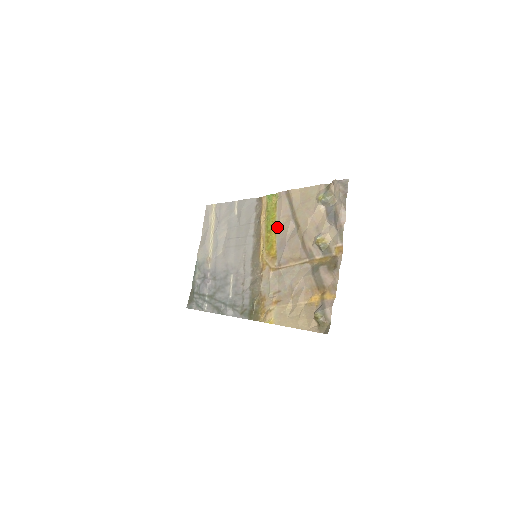
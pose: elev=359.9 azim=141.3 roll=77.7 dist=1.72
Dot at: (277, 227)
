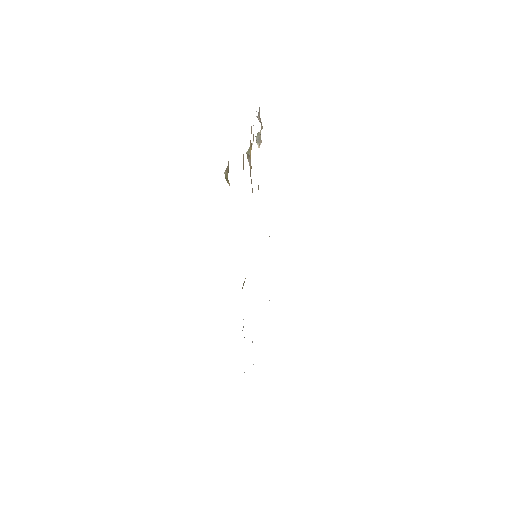
Dot at: occluded
